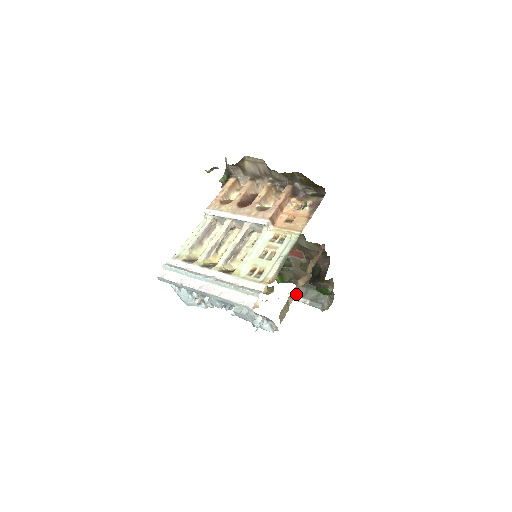
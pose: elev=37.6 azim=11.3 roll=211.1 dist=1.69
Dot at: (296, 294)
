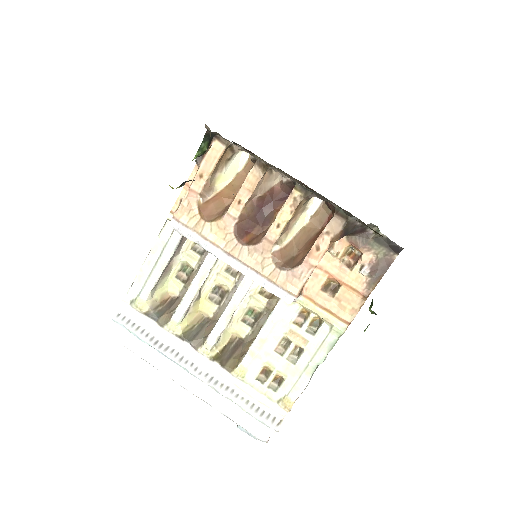
Dot at: occluded
